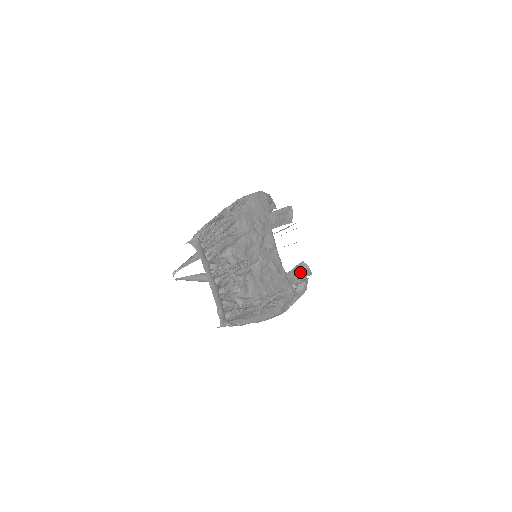
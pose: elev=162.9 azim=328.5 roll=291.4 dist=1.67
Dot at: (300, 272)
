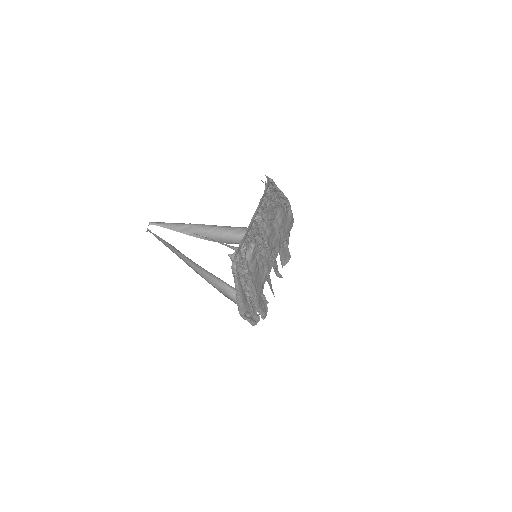
Dot at: (263, 306)
